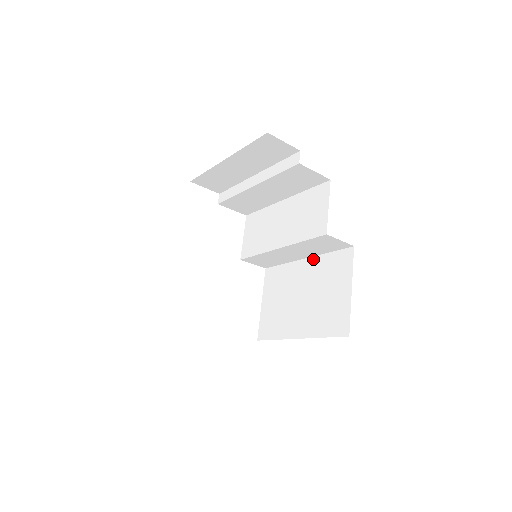
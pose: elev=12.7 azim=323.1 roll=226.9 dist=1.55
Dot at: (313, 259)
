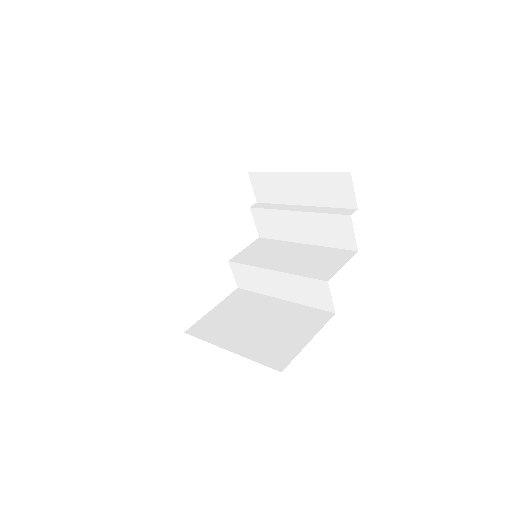
Dot at: (290, 303)
